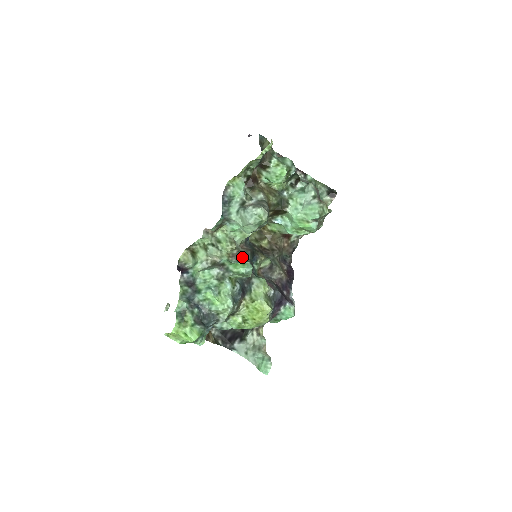
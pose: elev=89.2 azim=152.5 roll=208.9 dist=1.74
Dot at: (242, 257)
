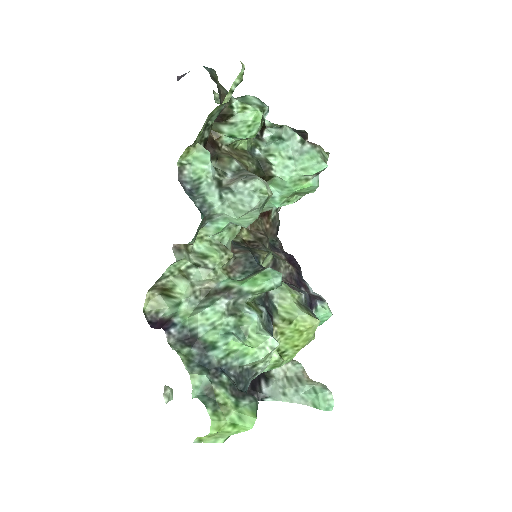
Dot at: (246, 265)
